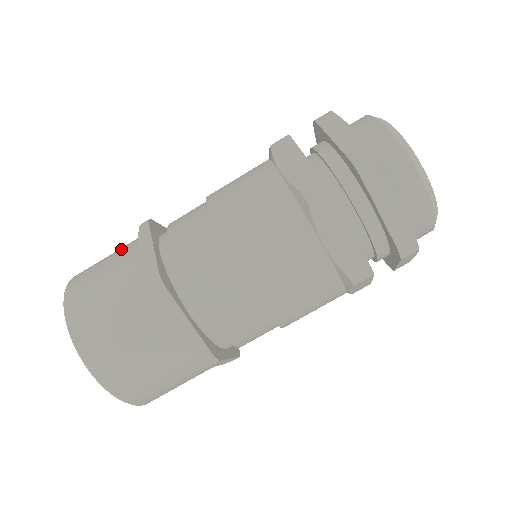
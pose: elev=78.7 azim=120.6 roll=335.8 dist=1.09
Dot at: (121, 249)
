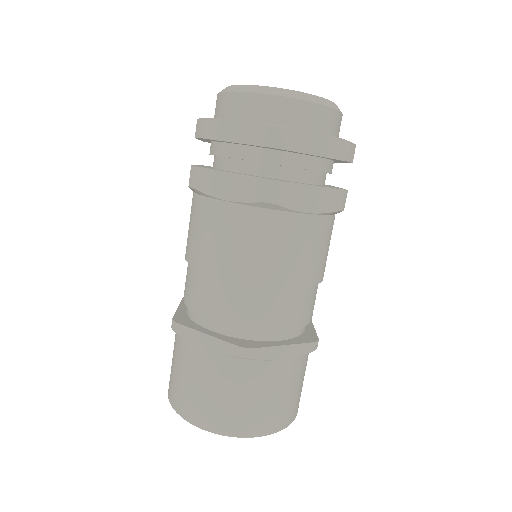
Dot at: (180, 356)
